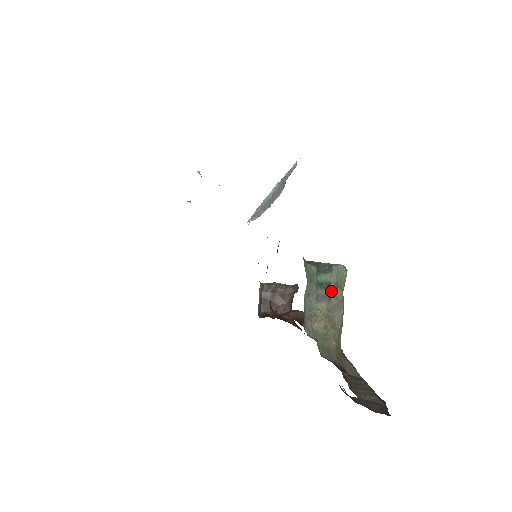
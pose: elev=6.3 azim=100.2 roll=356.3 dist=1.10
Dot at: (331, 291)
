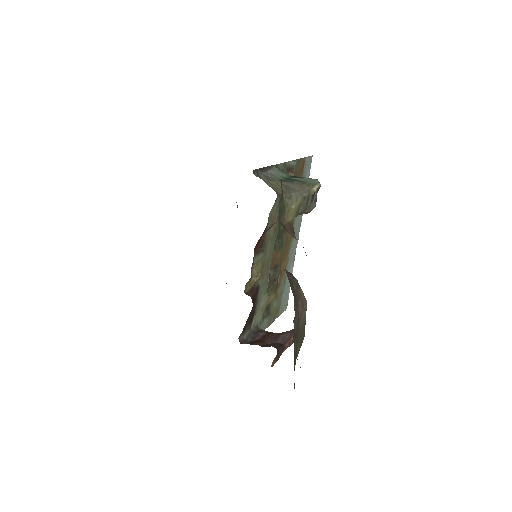
Dot at: (296, 181)
